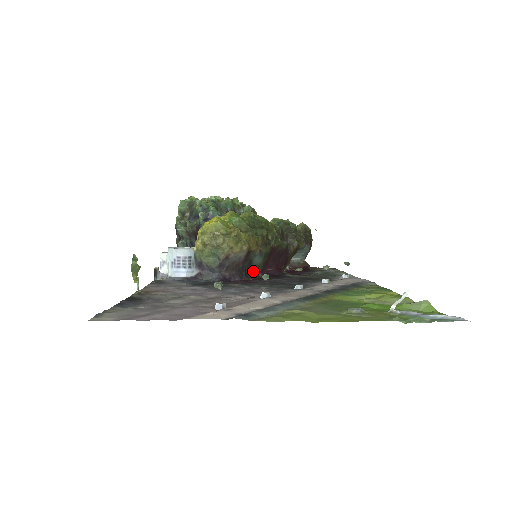
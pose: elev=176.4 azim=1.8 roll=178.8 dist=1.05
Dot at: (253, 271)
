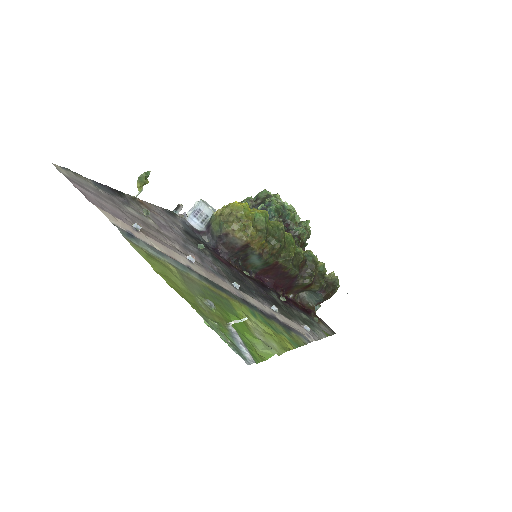
Dot at: (248, 267)
